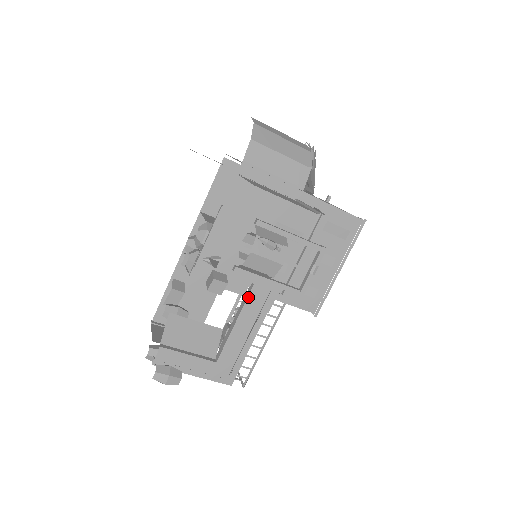
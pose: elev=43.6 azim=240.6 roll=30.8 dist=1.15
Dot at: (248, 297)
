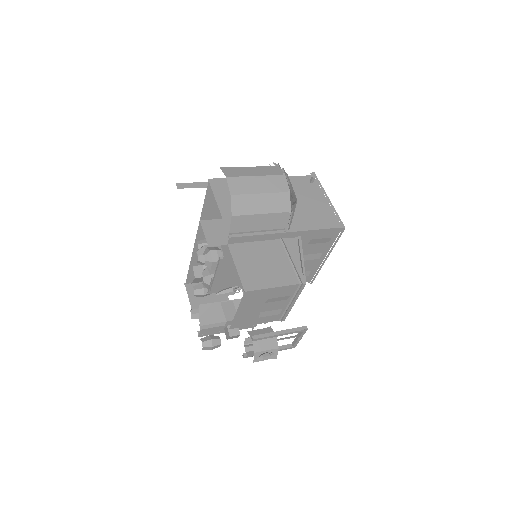
Dot at: occluded
